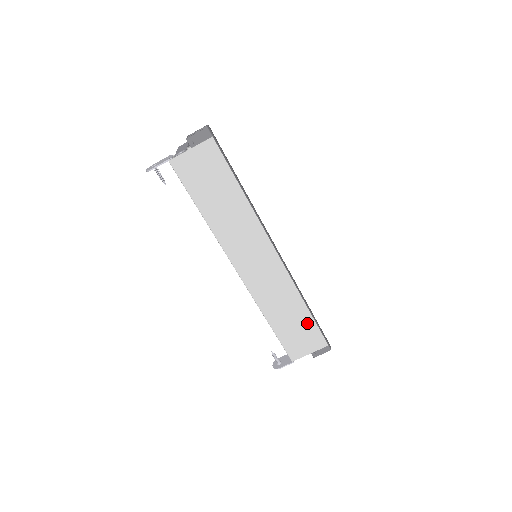
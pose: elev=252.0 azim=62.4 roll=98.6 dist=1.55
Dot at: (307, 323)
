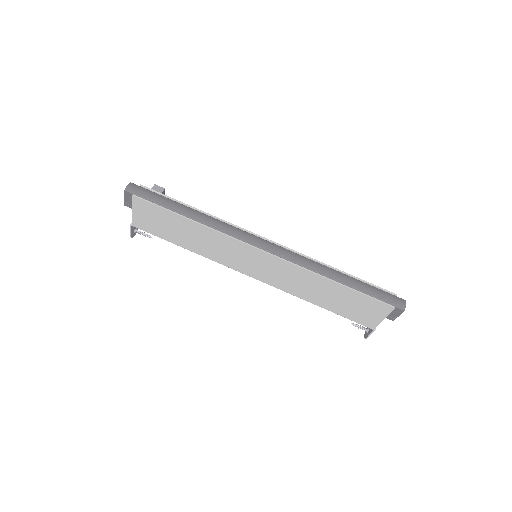
Dot at: (351, 295)
